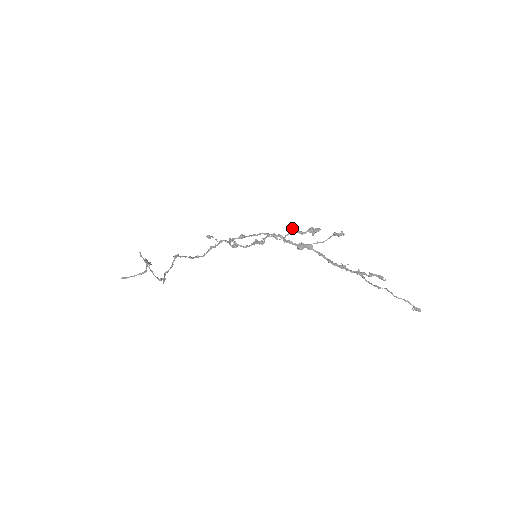
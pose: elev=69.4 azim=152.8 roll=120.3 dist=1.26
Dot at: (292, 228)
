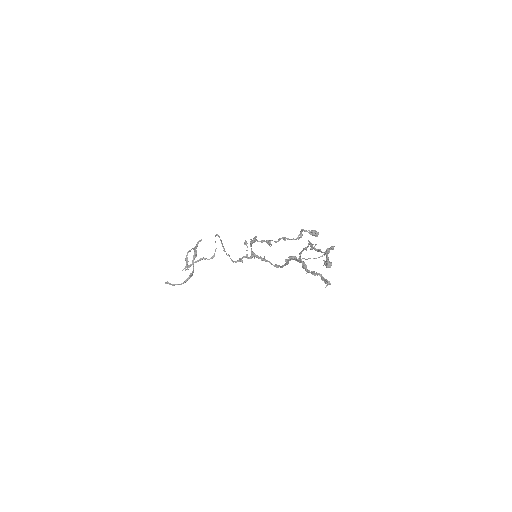
Dot at: (301, 236)
